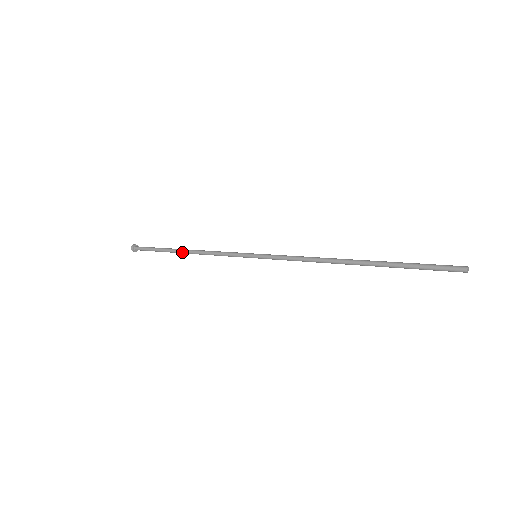
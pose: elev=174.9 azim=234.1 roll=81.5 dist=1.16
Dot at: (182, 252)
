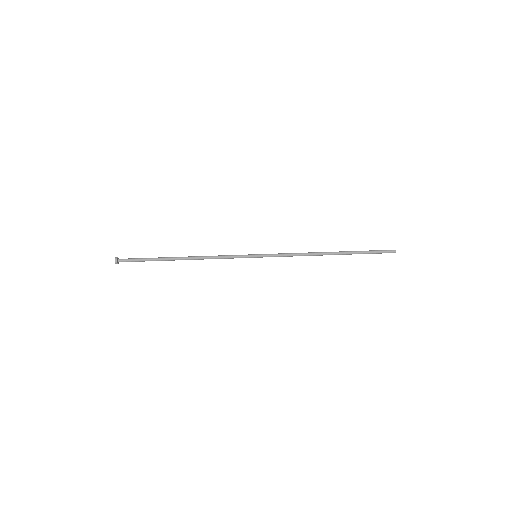
Dot at: occluded
